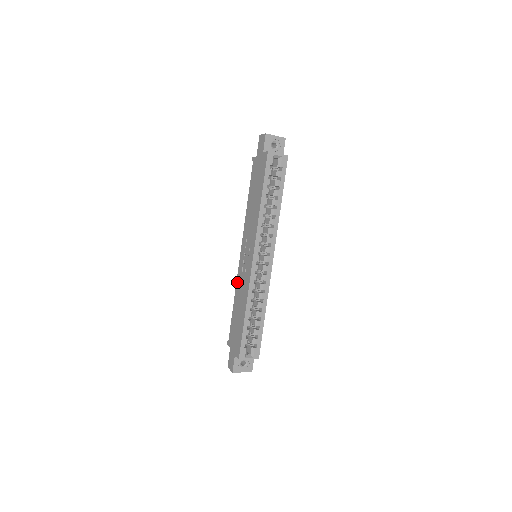
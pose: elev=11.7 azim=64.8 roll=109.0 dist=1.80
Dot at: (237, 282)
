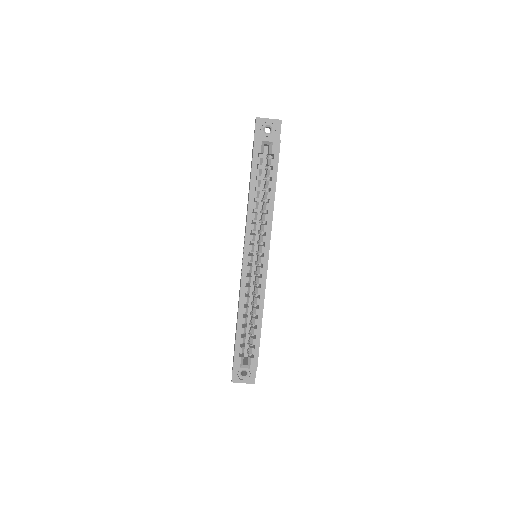
Dot at: occluded
